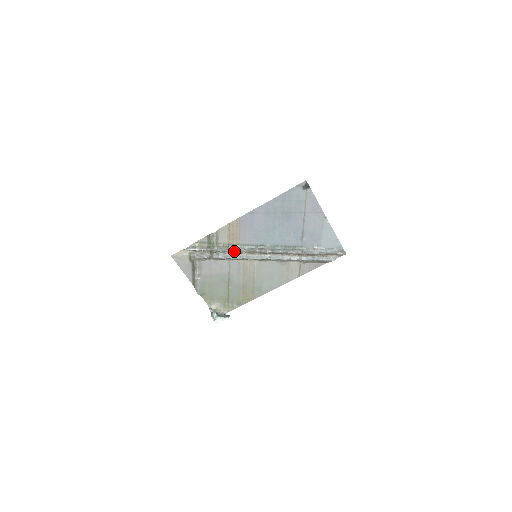
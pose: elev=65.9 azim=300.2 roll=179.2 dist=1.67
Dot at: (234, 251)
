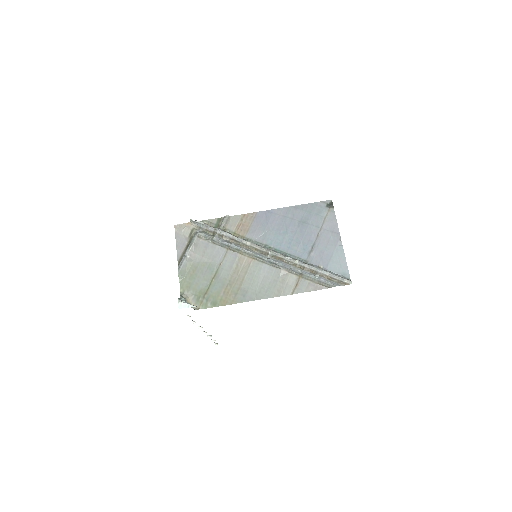
Dot at: (237, 240)
